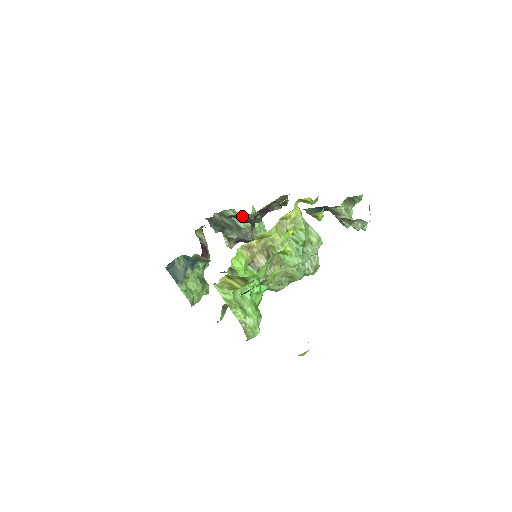
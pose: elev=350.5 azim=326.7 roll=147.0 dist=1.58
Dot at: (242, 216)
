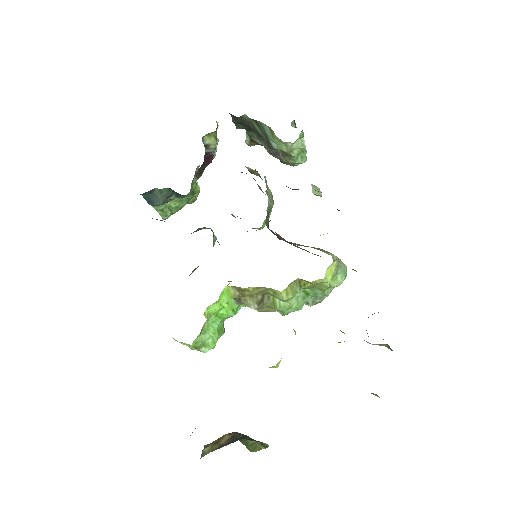
Dot at: (280, 139)
